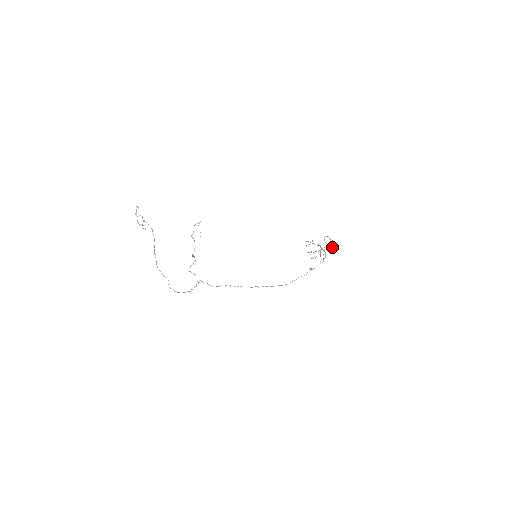
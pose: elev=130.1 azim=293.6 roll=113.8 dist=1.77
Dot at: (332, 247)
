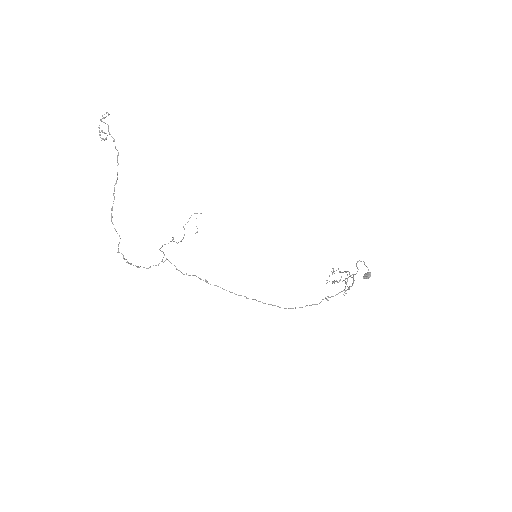
Dot at: (365, 275)
